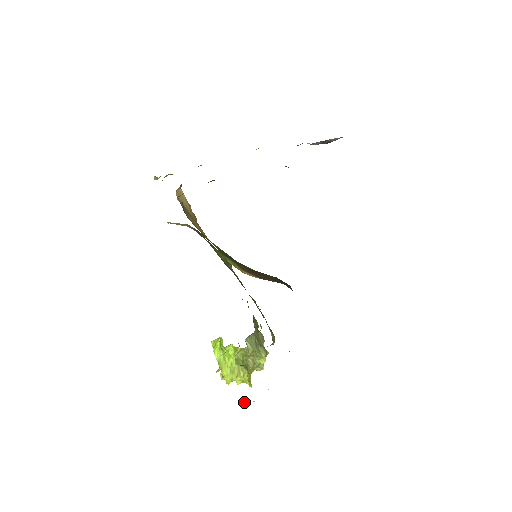
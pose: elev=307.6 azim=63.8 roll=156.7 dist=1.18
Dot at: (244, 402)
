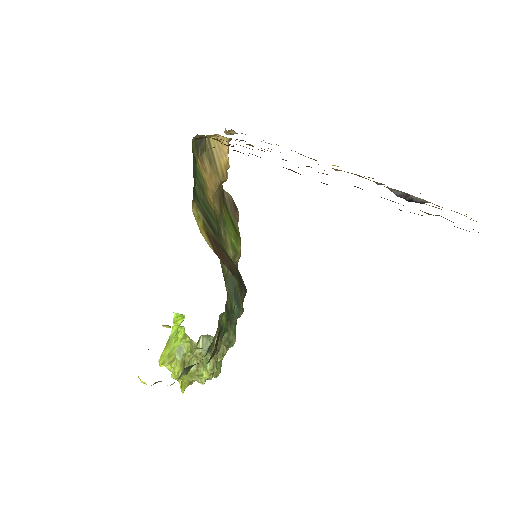
Dot at: occluded
